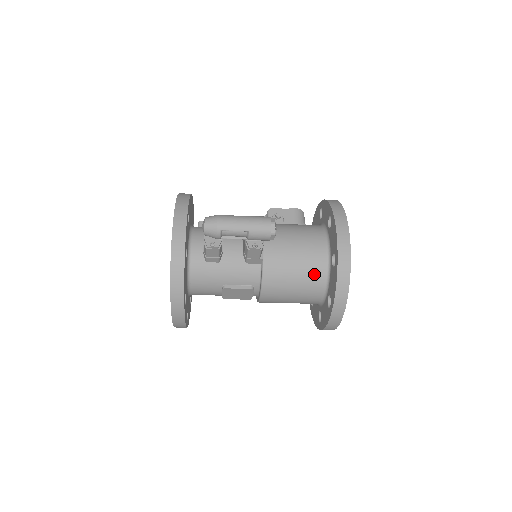
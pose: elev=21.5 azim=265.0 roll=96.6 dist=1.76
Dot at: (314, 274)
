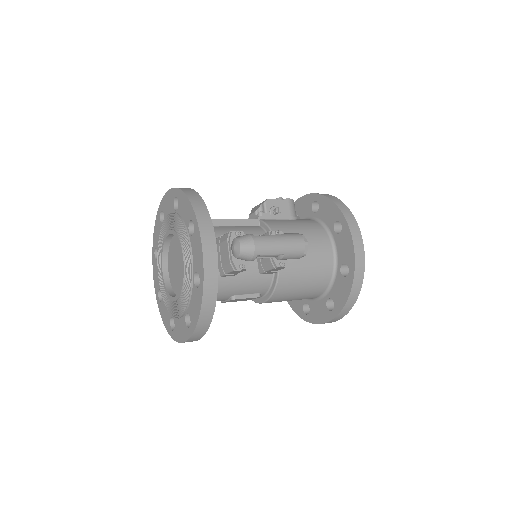
Dot at: (321, 280)
